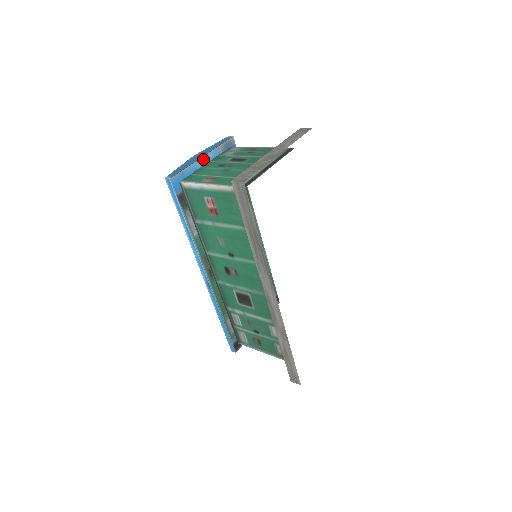
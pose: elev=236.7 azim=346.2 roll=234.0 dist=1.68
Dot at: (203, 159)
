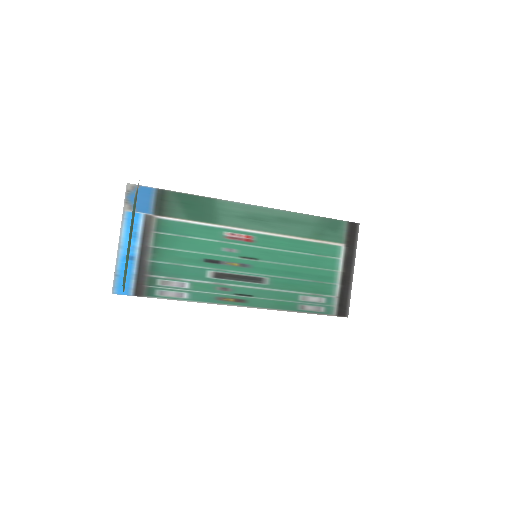
Dot at: (122, 241)
